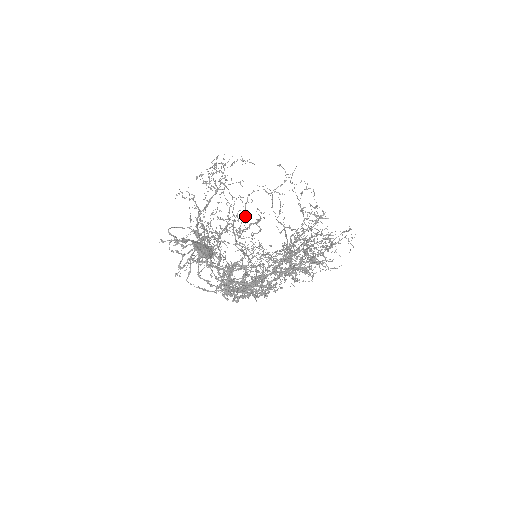
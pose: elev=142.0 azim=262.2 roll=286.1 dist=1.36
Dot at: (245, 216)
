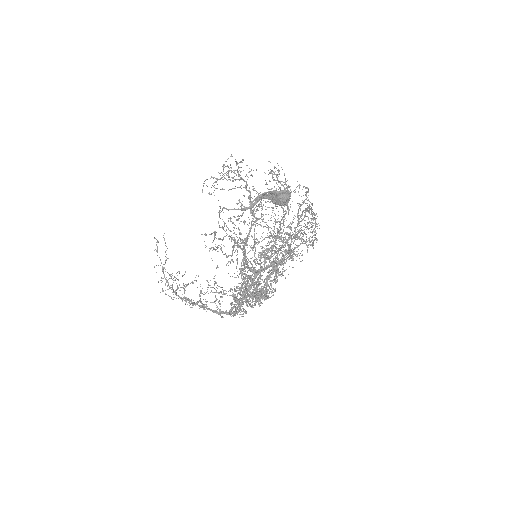
Dot at: occluded
